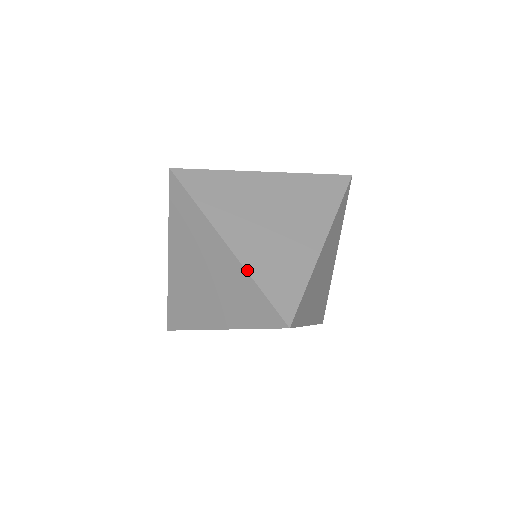
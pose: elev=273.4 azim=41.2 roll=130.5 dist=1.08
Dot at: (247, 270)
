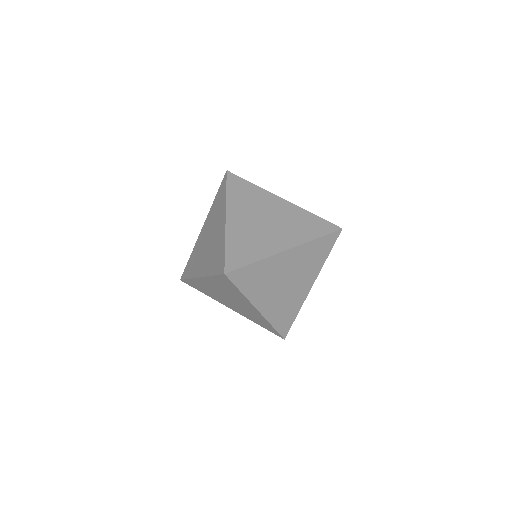
Dot at: (226, 235)
